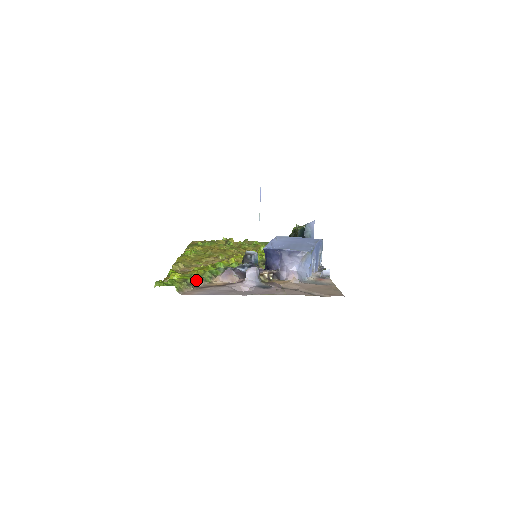
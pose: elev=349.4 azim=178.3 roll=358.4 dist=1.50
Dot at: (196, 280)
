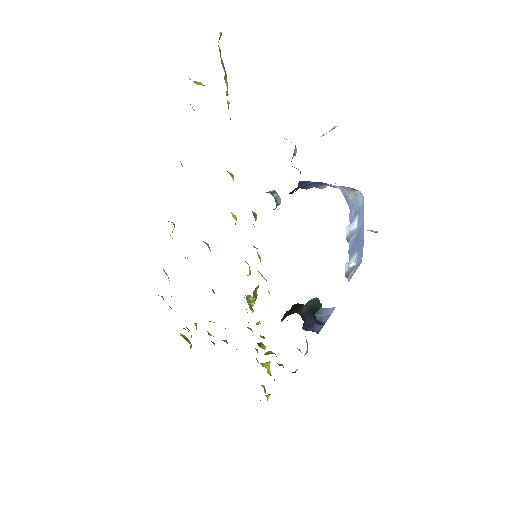
Dot at: occluded
